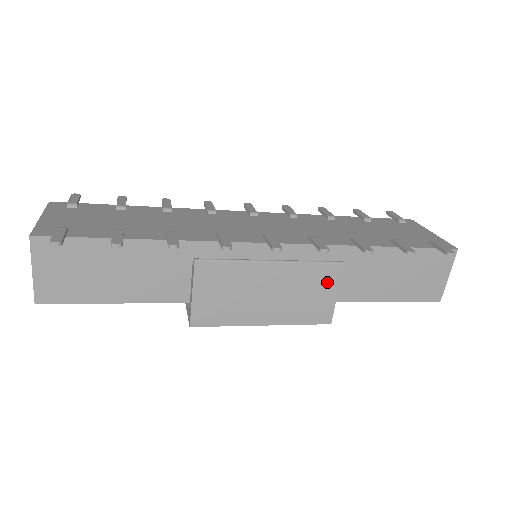
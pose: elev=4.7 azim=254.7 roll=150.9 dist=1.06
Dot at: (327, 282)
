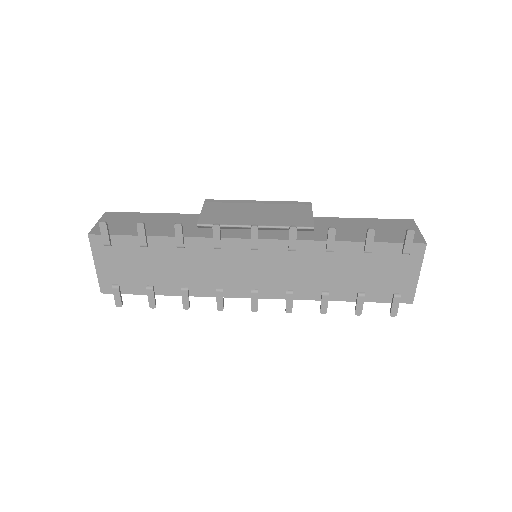
Dot at: occluded
